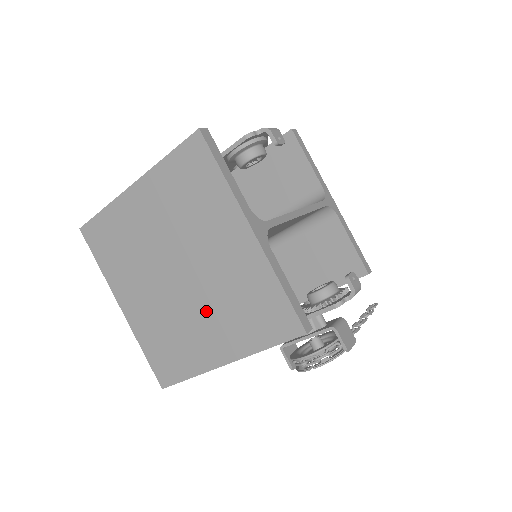
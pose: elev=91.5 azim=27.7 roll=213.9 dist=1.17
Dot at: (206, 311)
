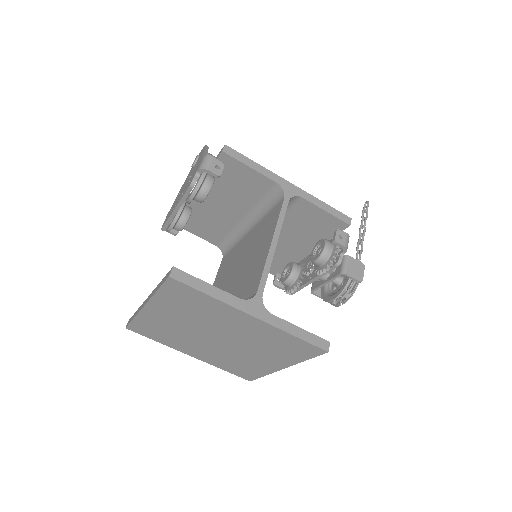
Dot at: (251, 351)
